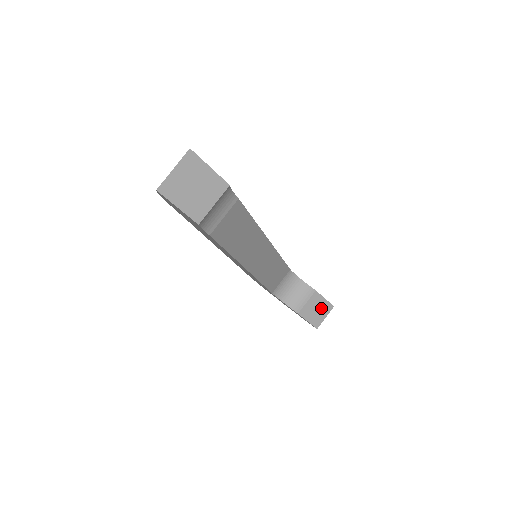
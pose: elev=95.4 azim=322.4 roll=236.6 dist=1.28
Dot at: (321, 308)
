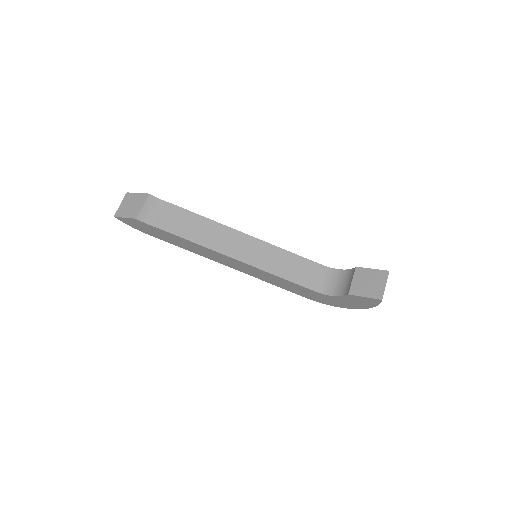
Dot at: (374, 279)
